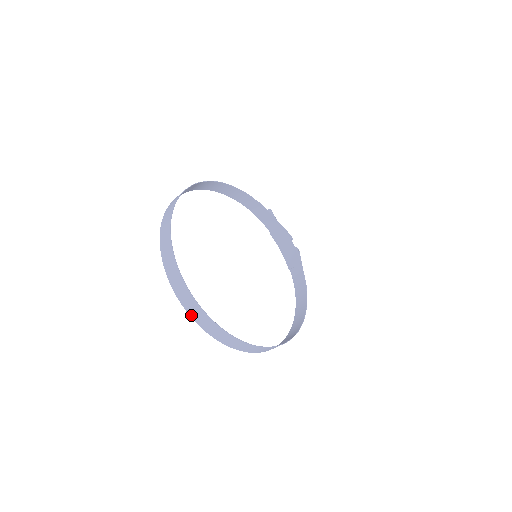
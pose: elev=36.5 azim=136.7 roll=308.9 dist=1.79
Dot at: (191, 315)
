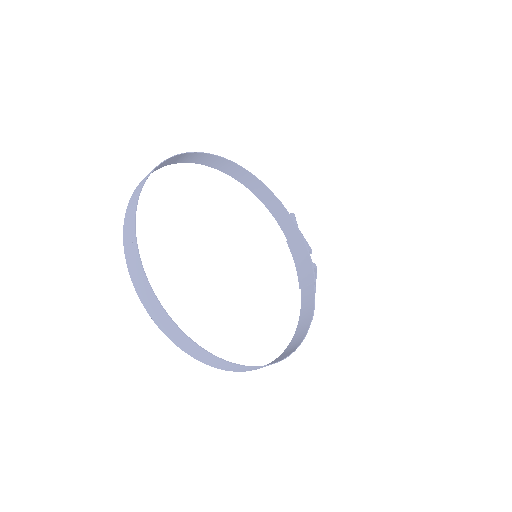
Dot at: (138, 292)
